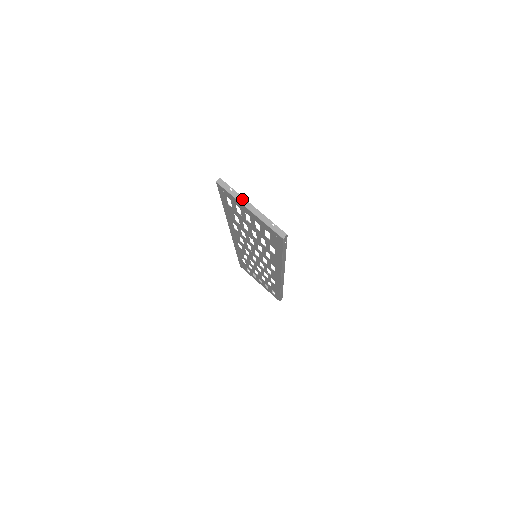
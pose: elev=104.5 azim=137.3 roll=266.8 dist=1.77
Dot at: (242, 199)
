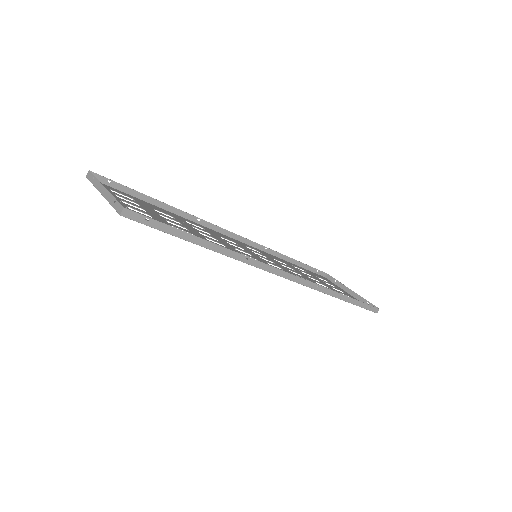
Dot at: (98, 184)
